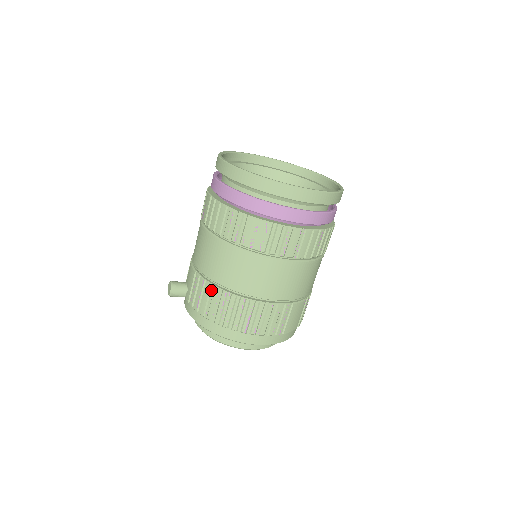
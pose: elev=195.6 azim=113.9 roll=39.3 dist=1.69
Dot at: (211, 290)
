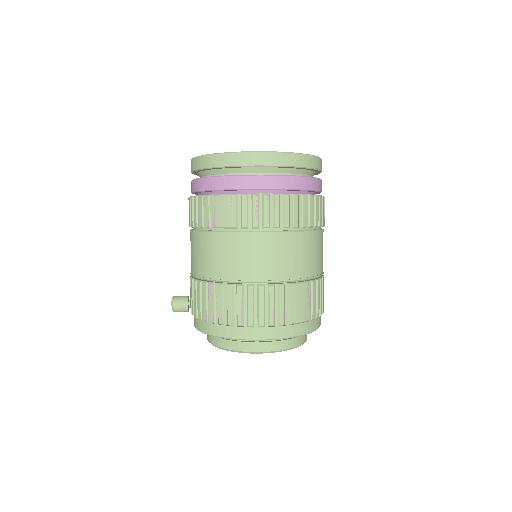
Dot at: (202, 288)
